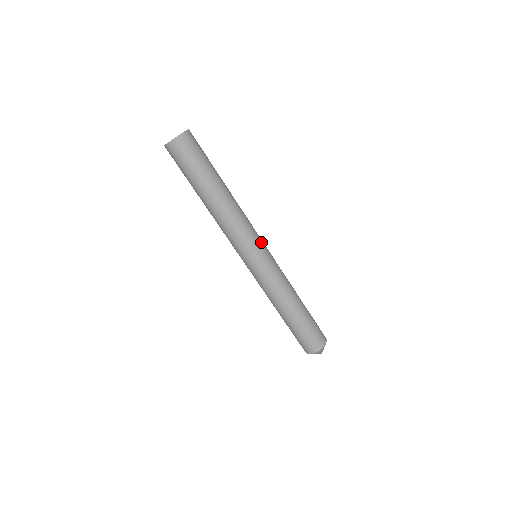
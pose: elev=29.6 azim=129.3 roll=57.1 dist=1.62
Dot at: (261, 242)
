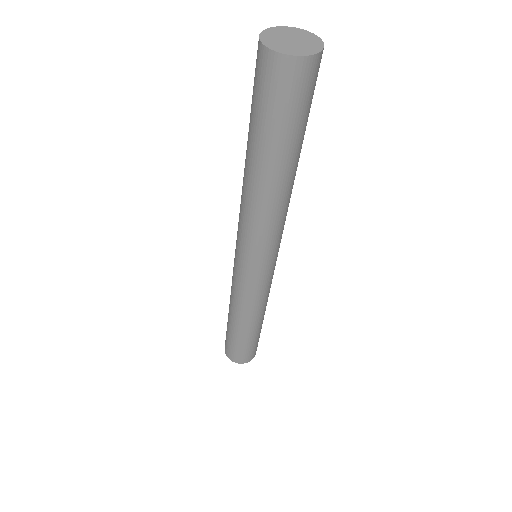
Dot at: occluded
